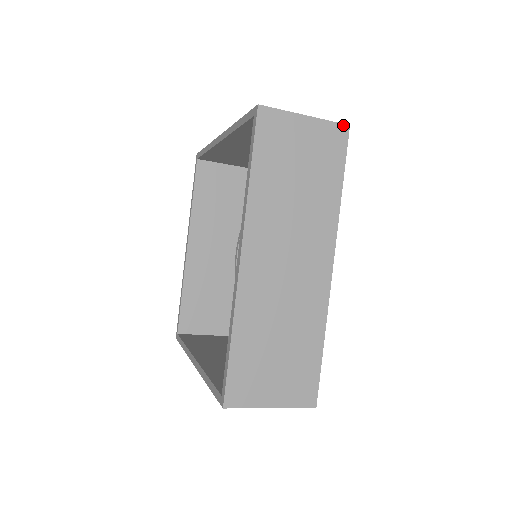
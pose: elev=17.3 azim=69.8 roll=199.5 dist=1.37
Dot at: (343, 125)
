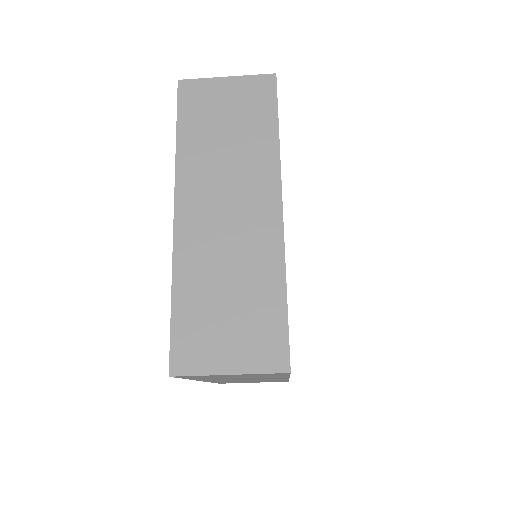
Dot at: (268, 75)
